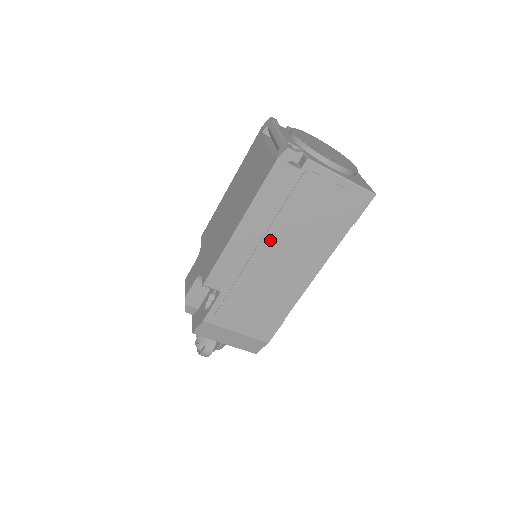
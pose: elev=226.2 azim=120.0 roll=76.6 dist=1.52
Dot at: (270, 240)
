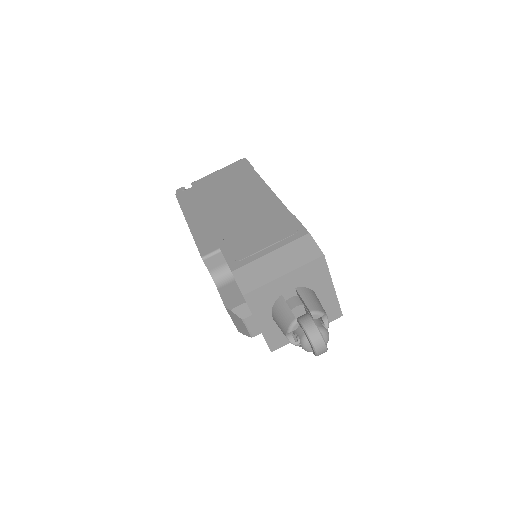
Dot at: (215, 208)
